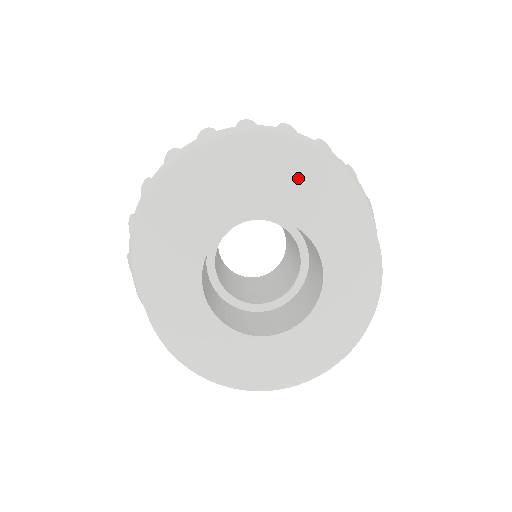
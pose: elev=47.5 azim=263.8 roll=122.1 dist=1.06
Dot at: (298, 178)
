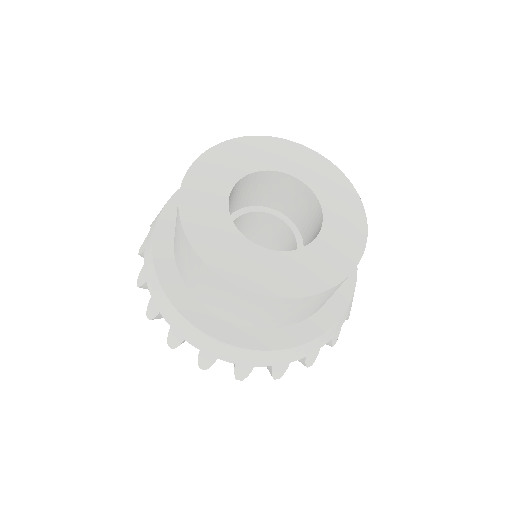
Dot at: (328, 171)
